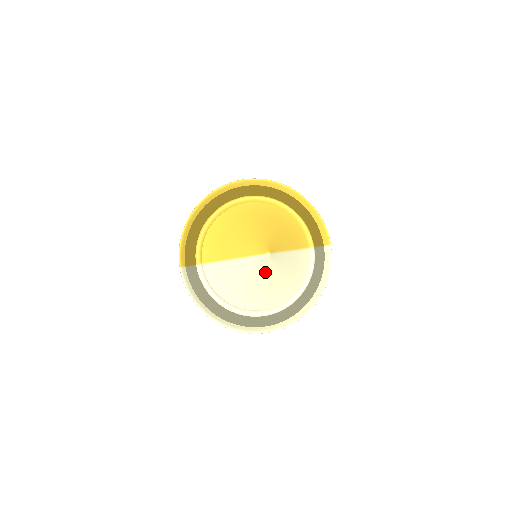
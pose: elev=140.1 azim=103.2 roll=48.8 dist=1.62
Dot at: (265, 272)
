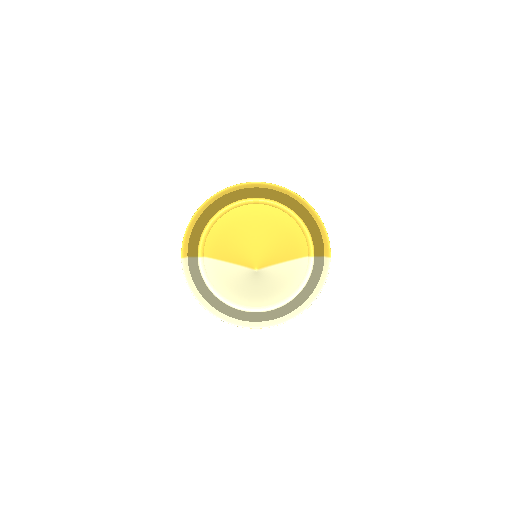
Dot at: (254, 281)
